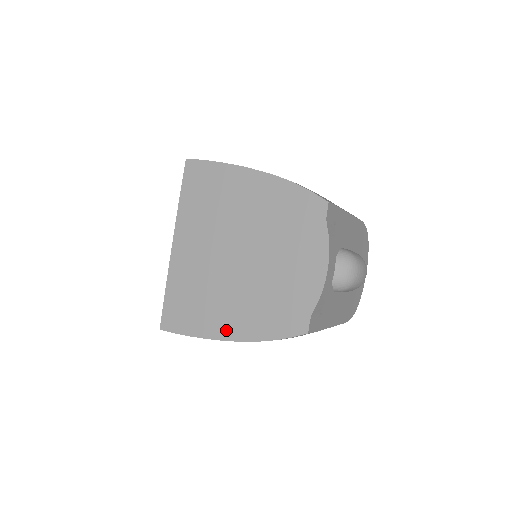
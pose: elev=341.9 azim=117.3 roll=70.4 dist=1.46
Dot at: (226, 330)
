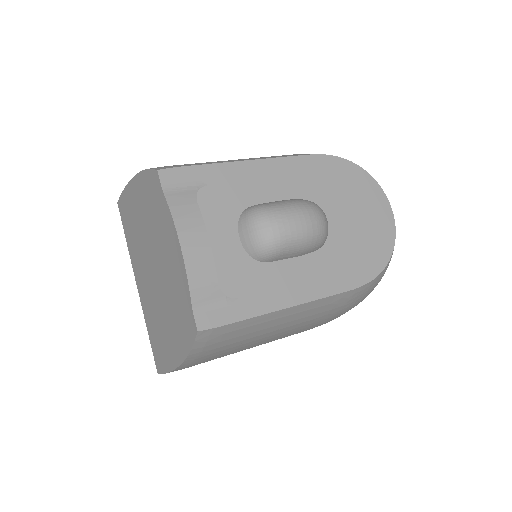
Dot at: (173, 356)
